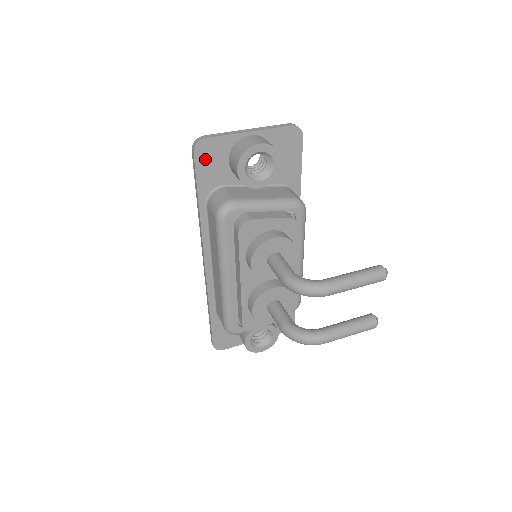
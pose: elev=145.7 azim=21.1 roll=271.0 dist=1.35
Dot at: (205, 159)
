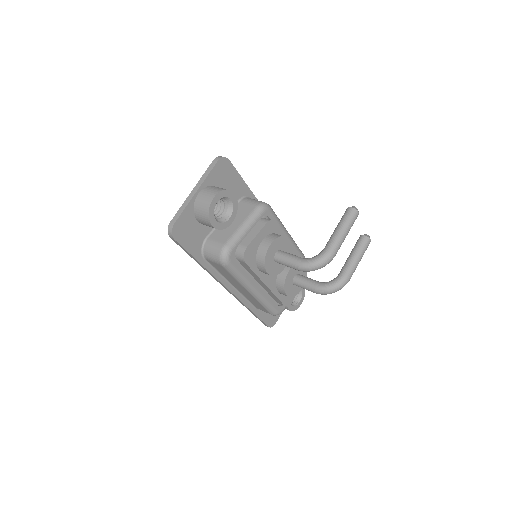
Dot at: (183, 235)
